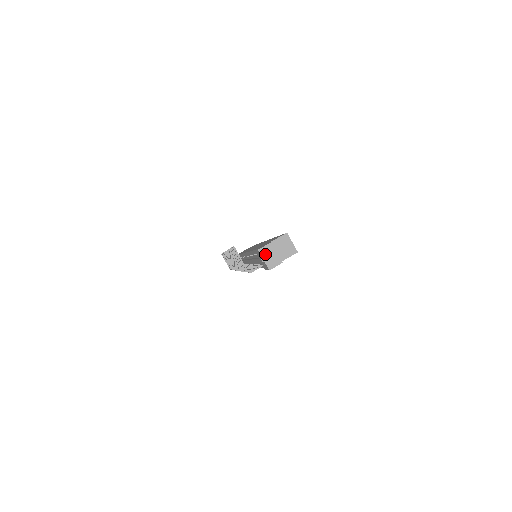
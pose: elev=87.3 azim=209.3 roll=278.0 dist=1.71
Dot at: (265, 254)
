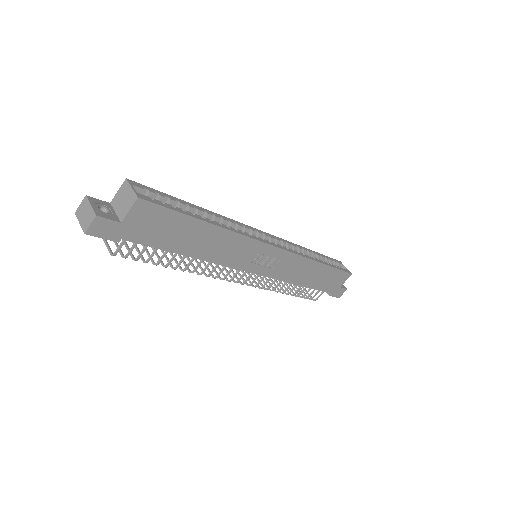
Dot at: (81, 214)
